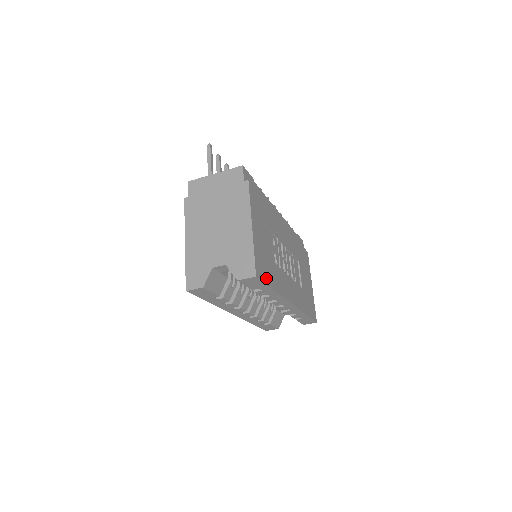
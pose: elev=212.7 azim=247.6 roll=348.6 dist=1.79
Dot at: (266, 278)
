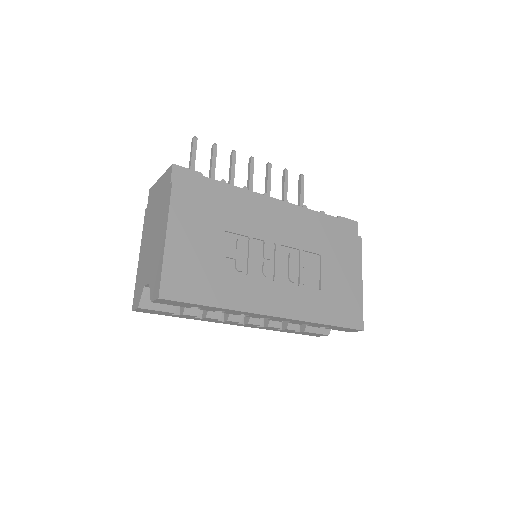
Dot at: (192, 295)
